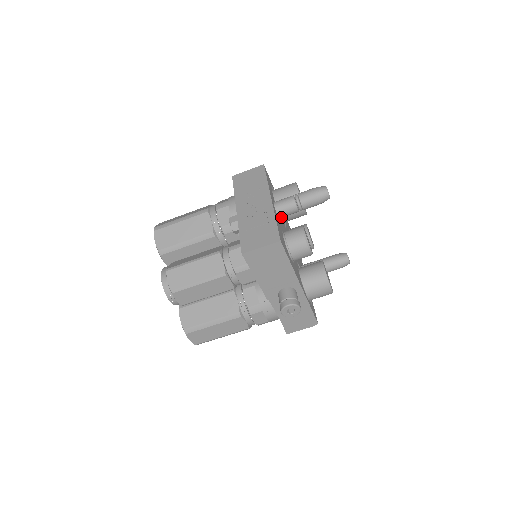
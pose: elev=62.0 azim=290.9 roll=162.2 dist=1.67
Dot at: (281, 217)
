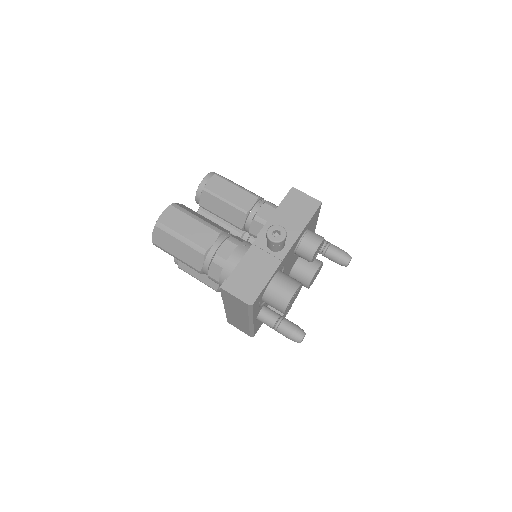
Dot at: occluded
